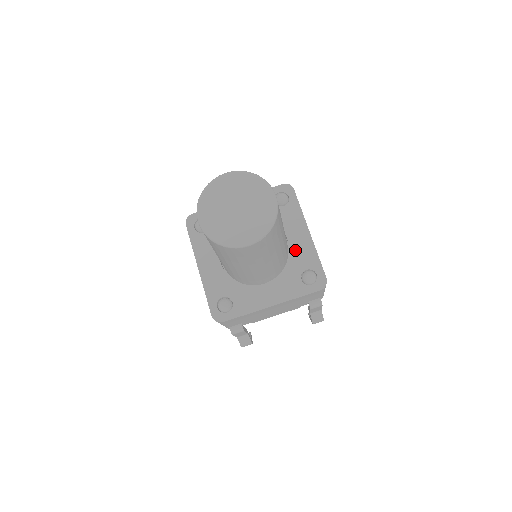
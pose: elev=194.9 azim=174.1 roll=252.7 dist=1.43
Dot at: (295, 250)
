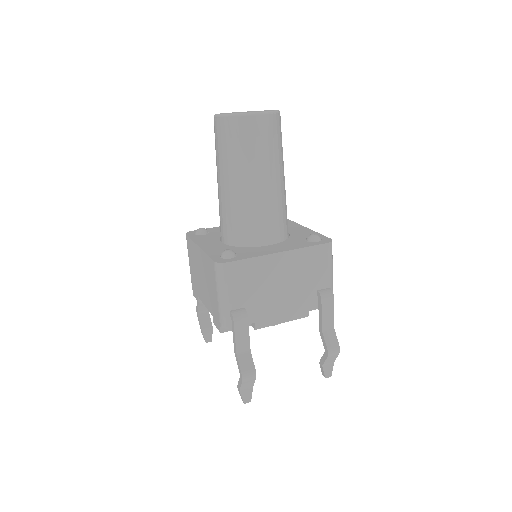
Dot at: (295, 233)
